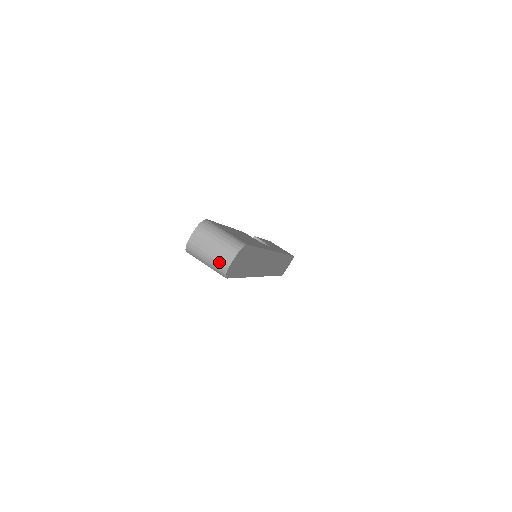
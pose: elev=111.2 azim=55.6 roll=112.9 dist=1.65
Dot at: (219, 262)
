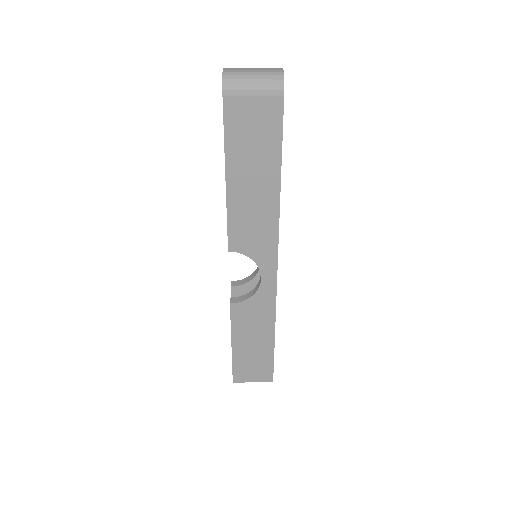
Dot at: (270, 72)
